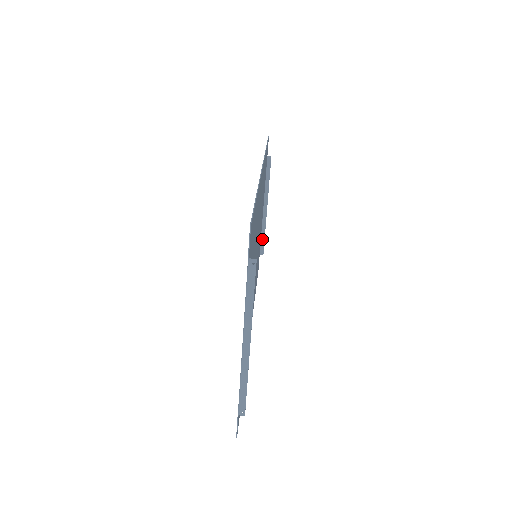
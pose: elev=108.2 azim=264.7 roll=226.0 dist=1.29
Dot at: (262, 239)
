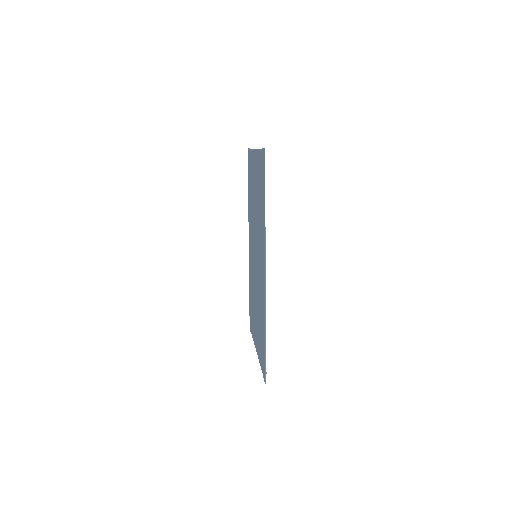
Dot at: occluded
